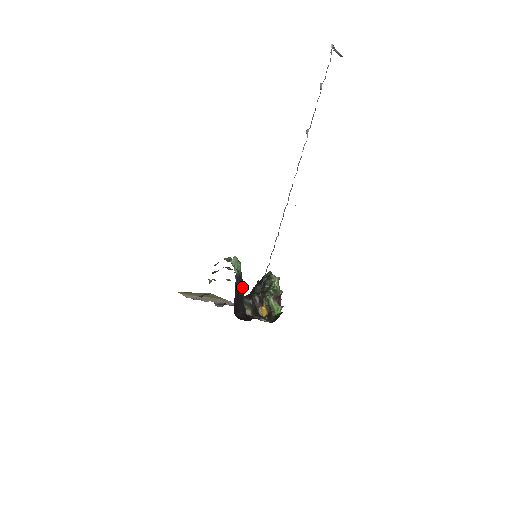
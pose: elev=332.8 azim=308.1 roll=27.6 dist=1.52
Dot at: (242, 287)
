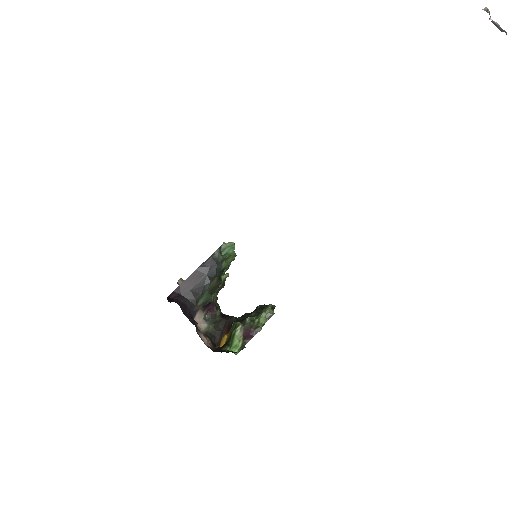
Dot at: (211, 278)
